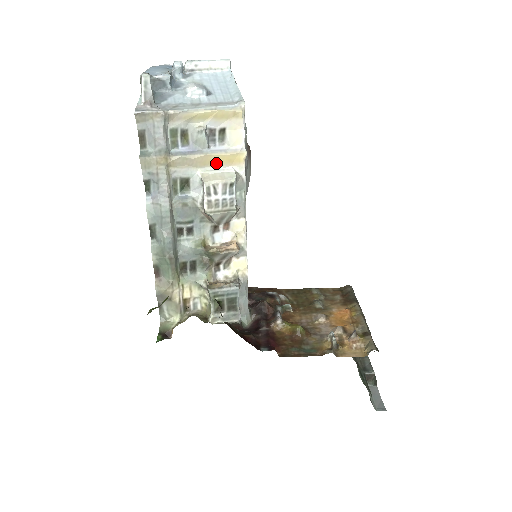
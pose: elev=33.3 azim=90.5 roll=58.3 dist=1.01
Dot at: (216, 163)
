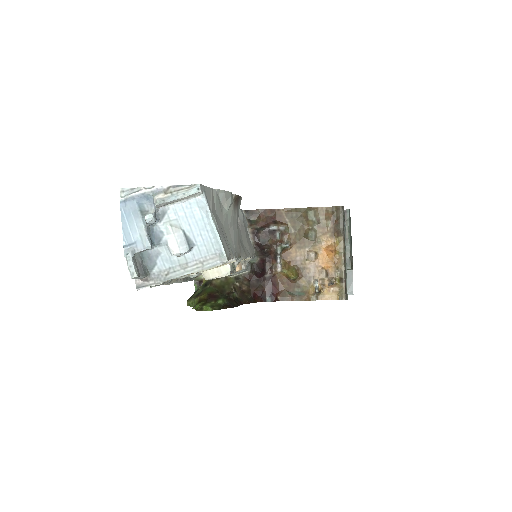
Dot at: occluded
